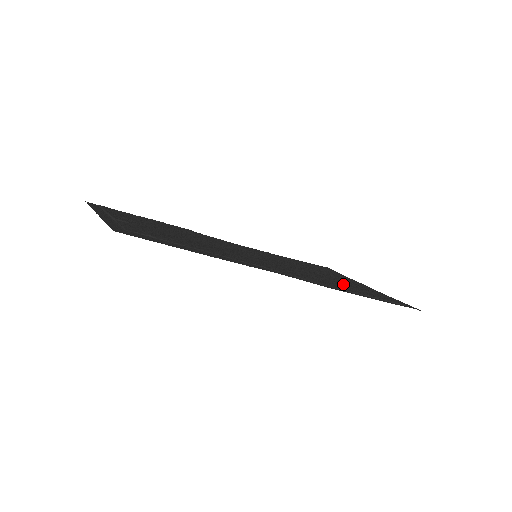
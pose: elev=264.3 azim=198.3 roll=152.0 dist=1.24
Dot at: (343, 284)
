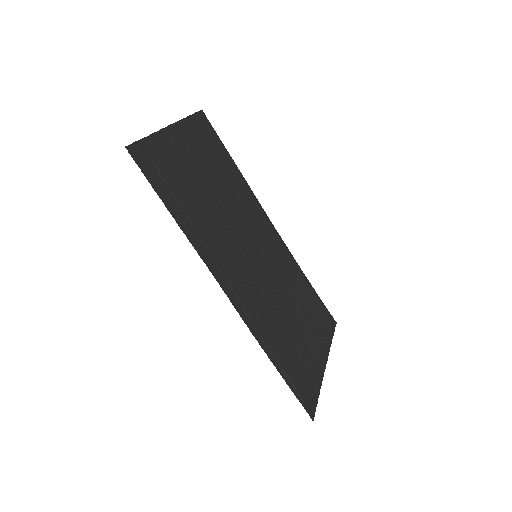
Dot at: (288, 339)
